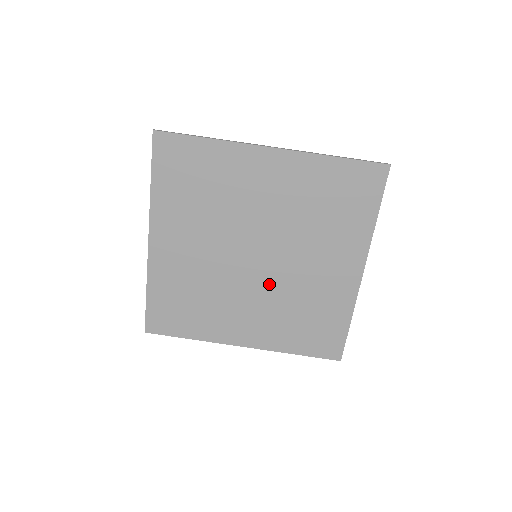
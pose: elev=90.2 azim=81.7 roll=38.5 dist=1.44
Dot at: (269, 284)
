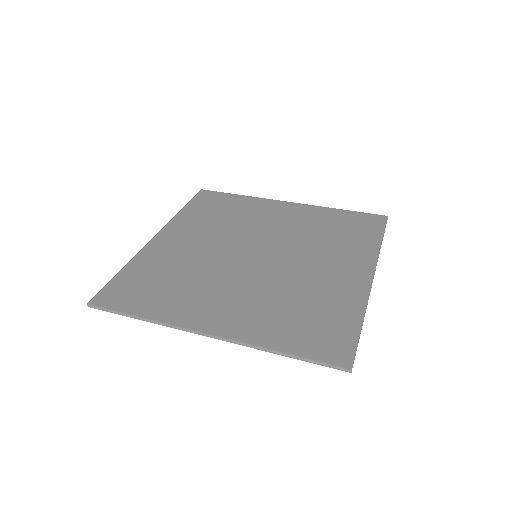
Dot at: (264, 276)
